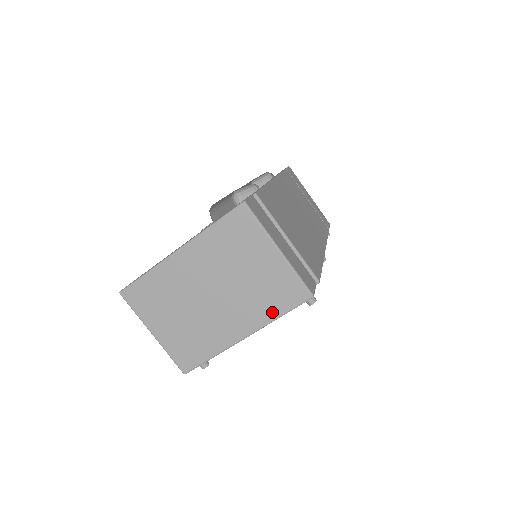
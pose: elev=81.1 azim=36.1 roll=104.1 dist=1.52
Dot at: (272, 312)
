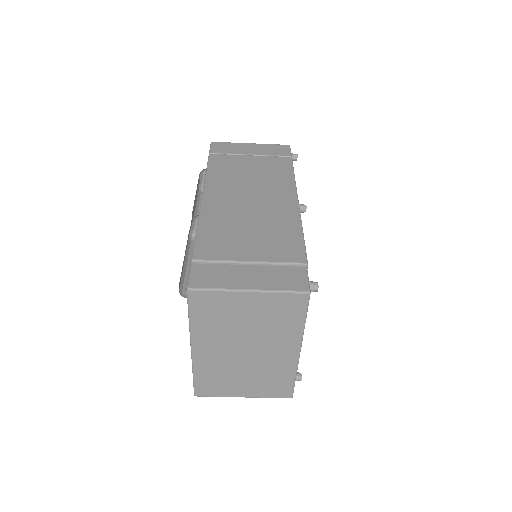
Dot at: (296, 325)
